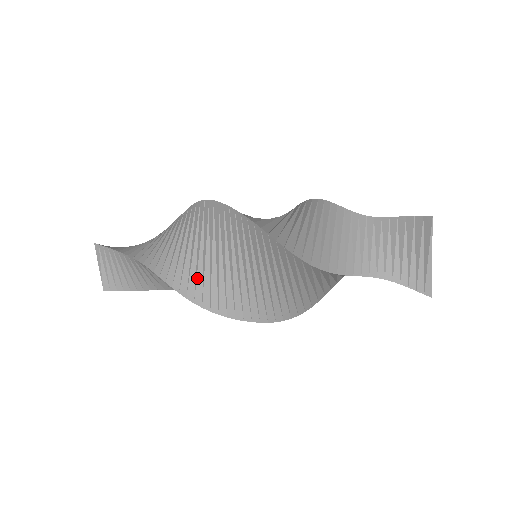
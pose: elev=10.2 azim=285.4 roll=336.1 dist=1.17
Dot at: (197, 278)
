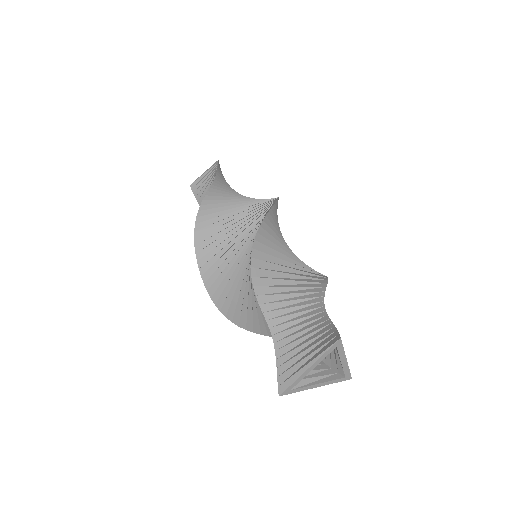
Dot at: occluded
